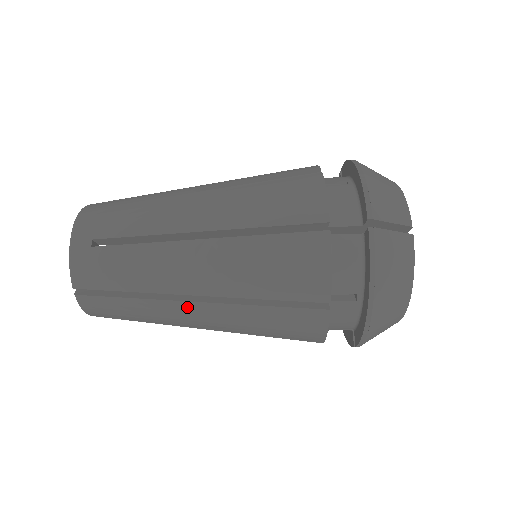
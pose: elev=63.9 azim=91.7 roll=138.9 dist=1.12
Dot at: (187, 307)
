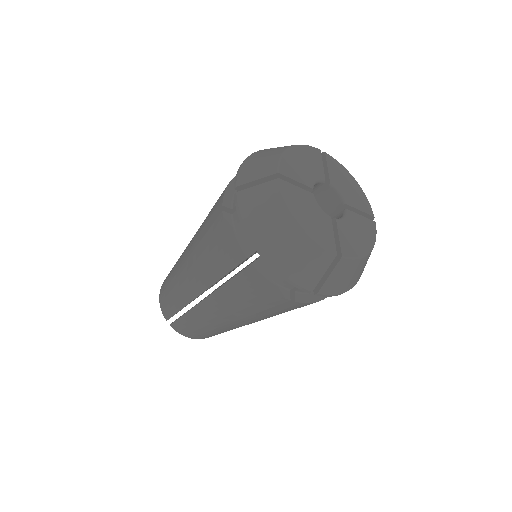
Dot at: occluded
